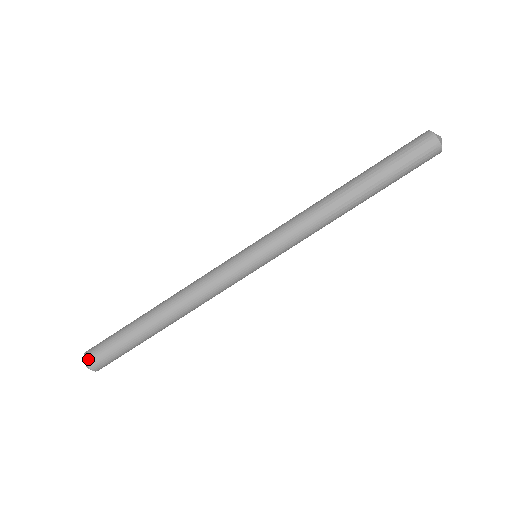
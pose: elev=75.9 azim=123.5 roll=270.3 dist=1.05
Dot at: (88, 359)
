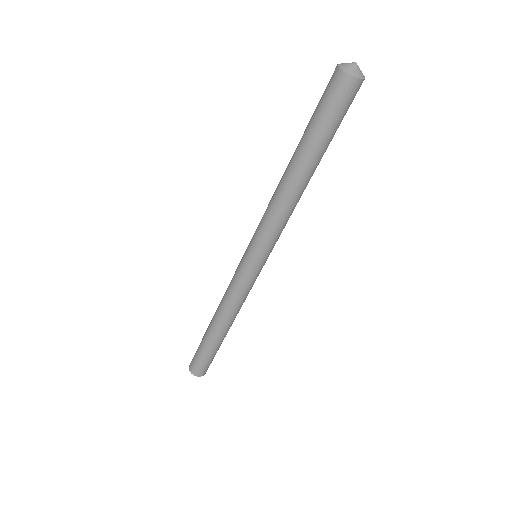
Dot at: (190, 367)
